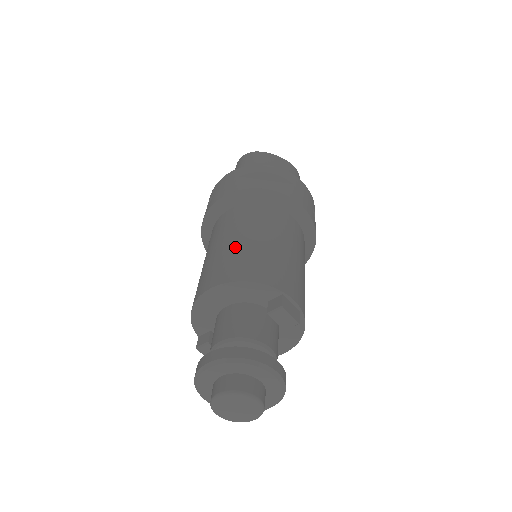
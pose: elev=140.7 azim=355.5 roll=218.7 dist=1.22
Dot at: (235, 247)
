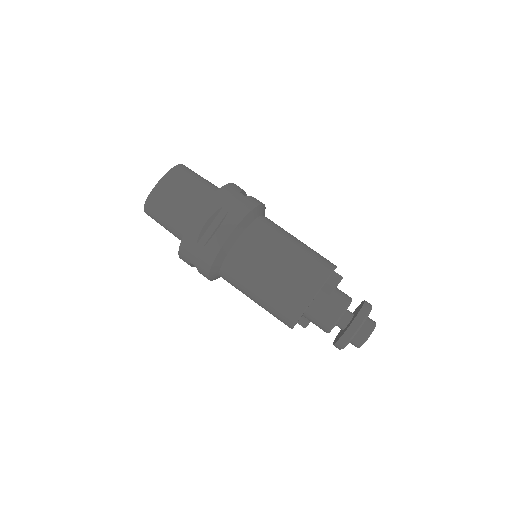
Dot at: (272, 290)
